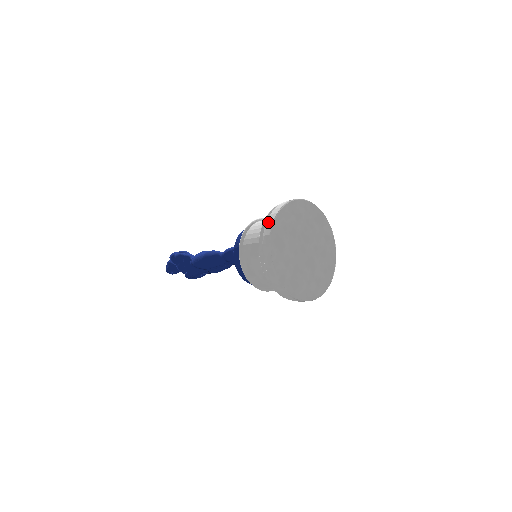
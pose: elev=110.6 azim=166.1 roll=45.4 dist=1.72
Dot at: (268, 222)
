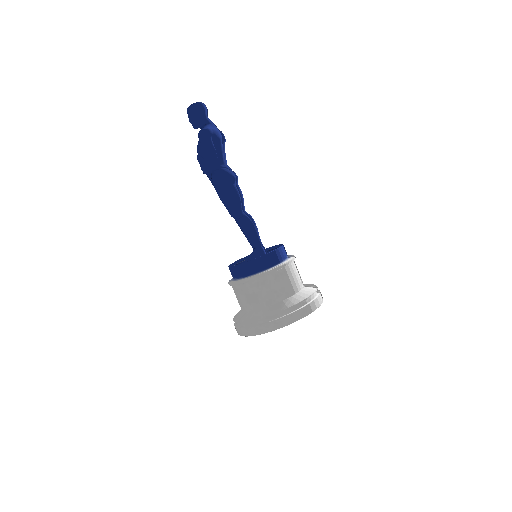
Dot at: (275, 324)
